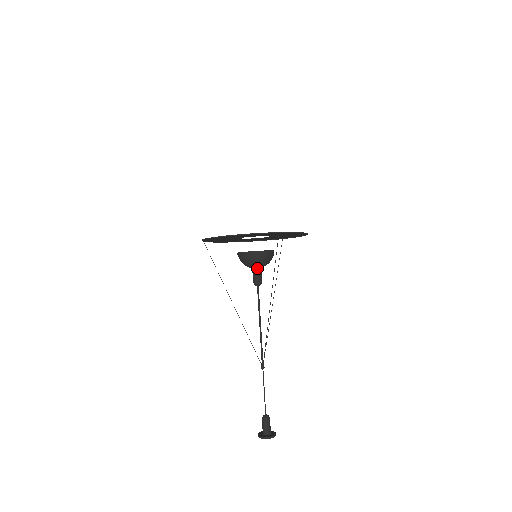
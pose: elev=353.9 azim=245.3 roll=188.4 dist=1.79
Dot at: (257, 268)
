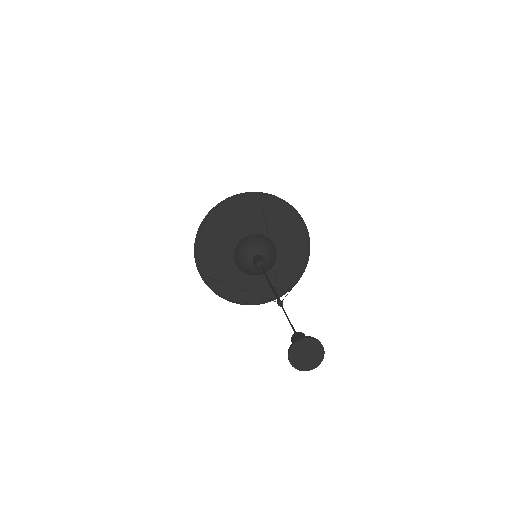
Dot at: (257, 255)
